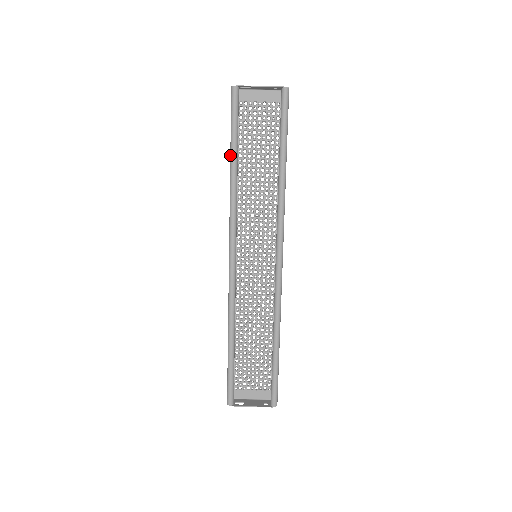
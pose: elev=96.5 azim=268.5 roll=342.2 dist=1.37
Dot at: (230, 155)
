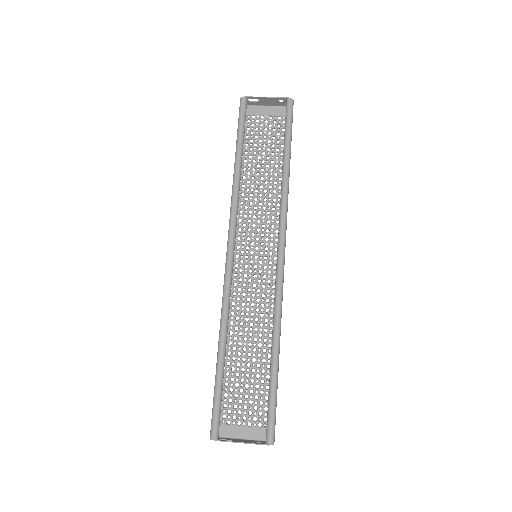
Dot at: (235, 154)
